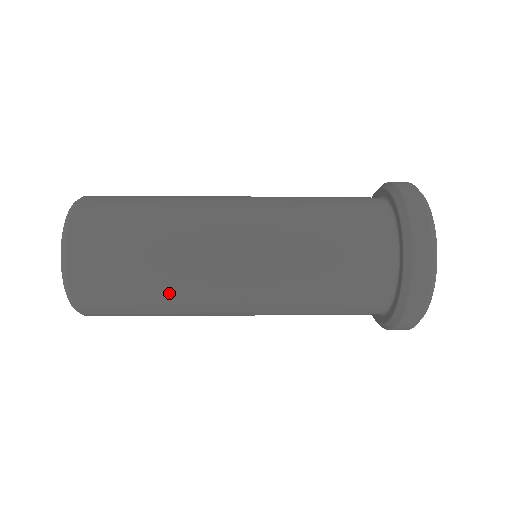
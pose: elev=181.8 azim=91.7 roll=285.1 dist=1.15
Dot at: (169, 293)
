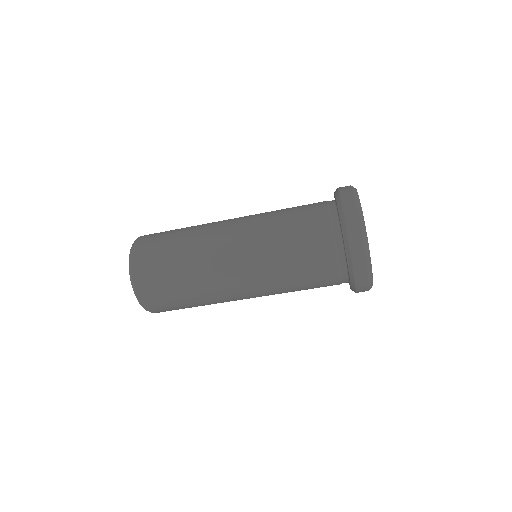
Dot at: (190, 239)
